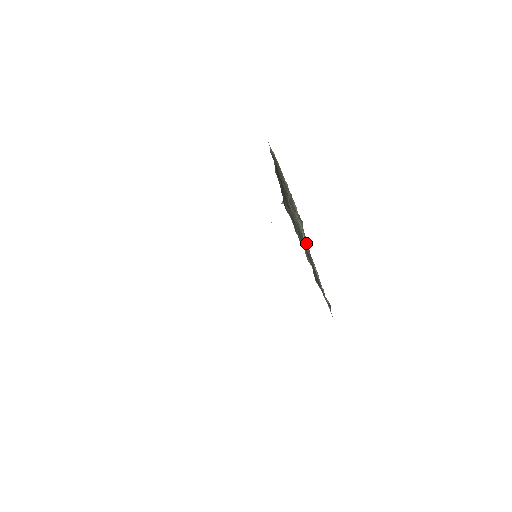
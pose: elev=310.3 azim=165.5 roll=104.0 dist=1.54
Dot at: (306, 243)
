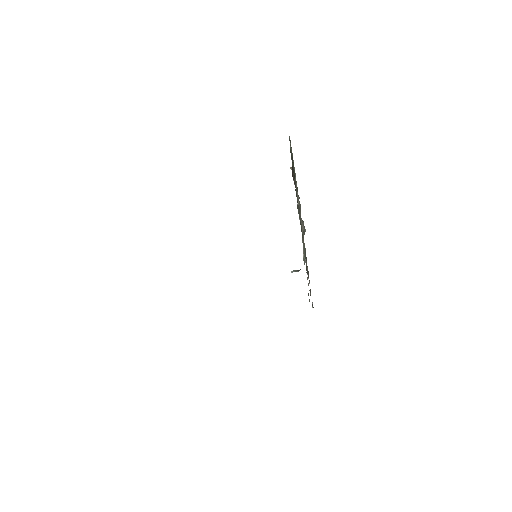
Dot at: (305, 249)
